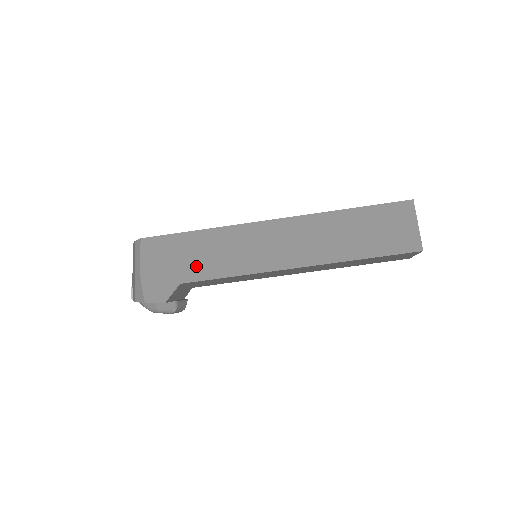
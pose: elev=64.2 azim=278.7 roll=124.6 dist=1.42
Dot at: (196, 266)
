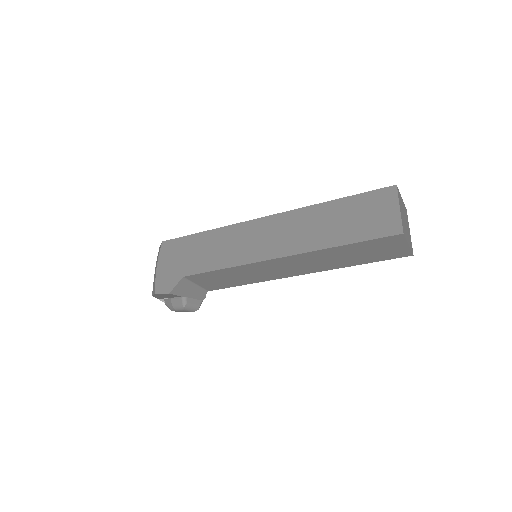
Dot at: (197, 261)
